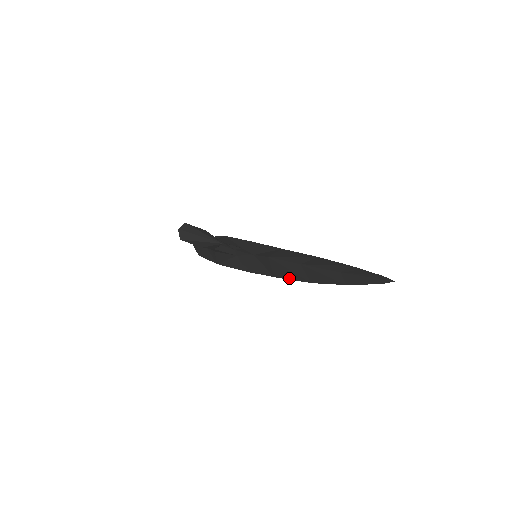
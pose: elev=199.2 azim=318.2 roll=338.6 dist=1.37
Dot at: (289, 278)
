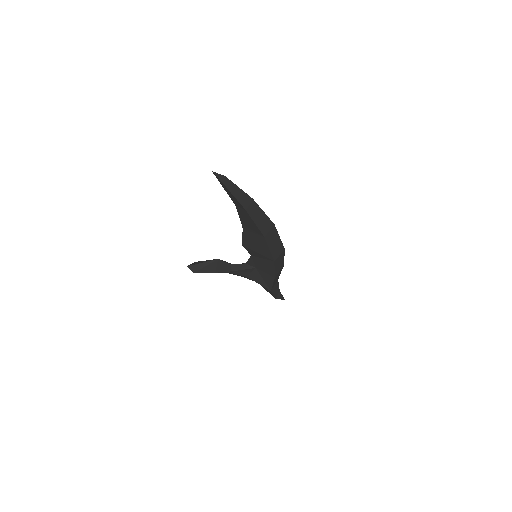
Dot at: (268, 250)
